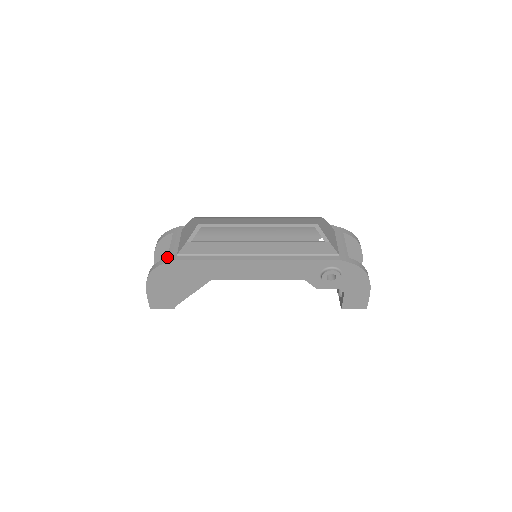
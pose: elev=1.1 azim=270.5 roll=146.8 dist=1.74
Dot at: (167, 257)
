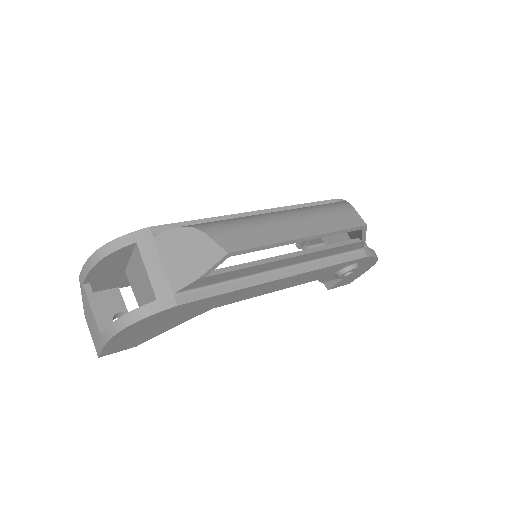
Dot at: (156, 299)
